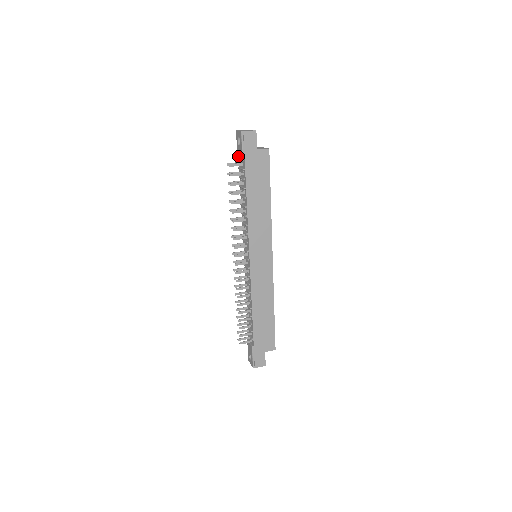
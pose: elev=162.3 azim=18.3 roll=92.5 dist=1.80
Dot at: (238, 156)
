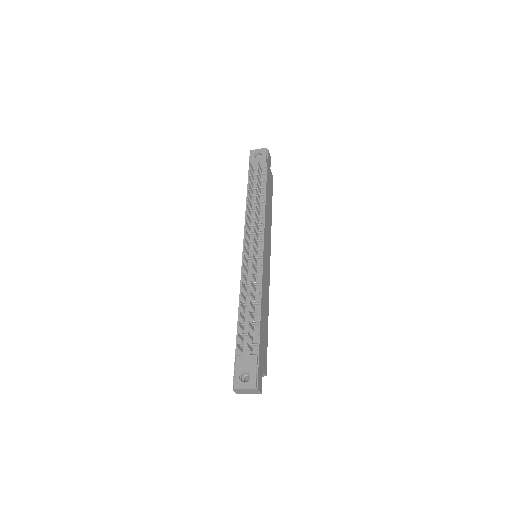
Dot at: (253, 166)
